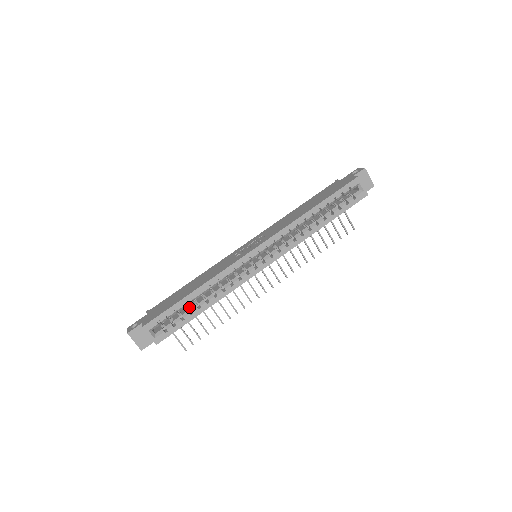
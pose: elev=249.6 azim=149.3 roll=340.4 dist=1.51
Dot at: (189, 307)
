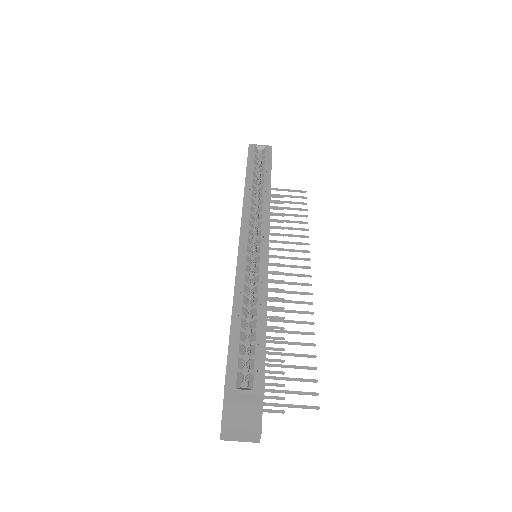
Dot at: (250, 335)
